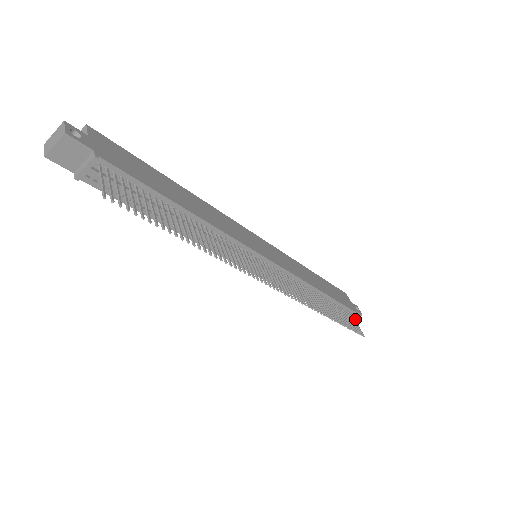
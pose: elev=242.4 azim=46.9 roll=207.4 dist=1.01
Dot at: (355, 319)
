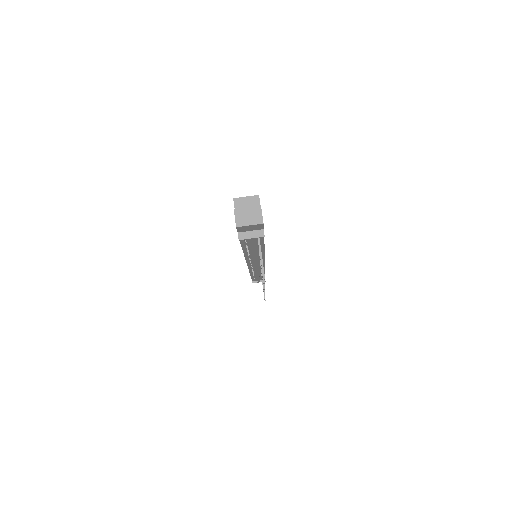
Dot at: occluded
